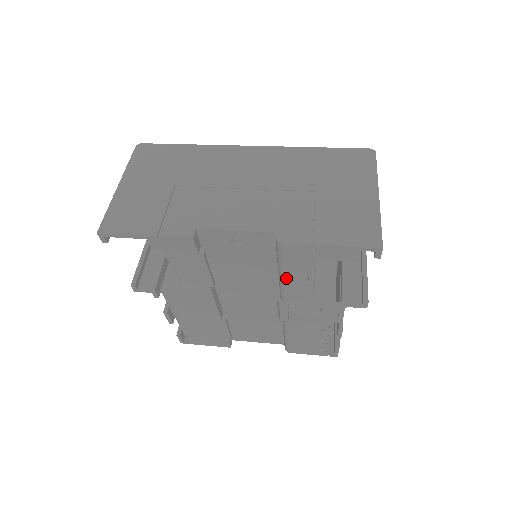
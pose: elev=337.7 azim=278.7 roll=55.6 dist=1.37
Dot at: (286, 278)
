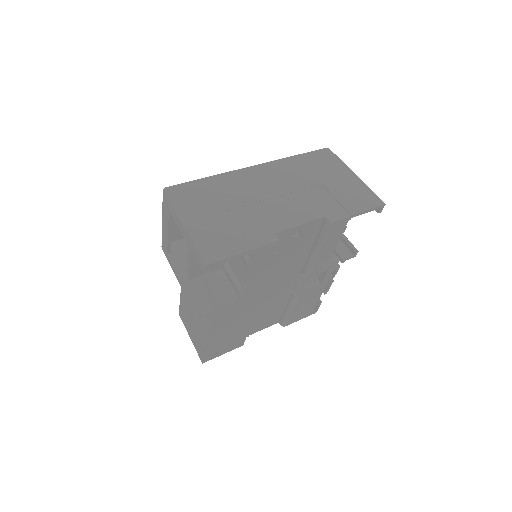
Dot at: (321, 252)
